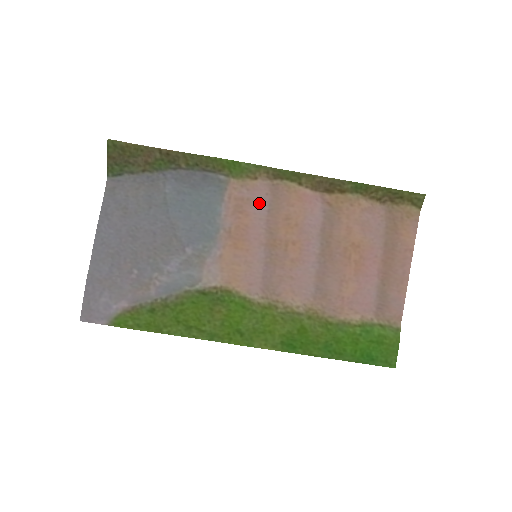
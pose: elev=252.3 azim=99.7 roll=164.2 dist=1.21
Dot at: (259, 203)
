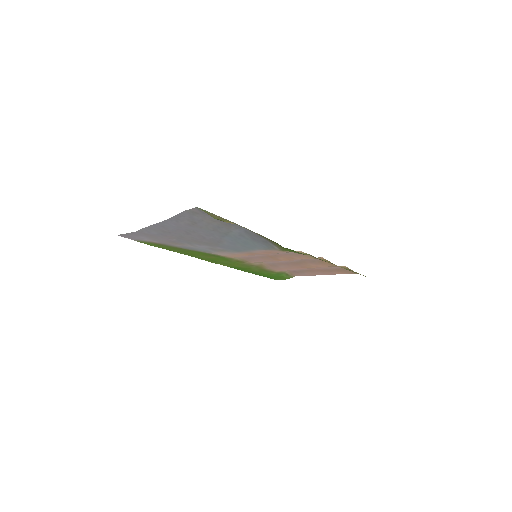
Dot at: occluded
